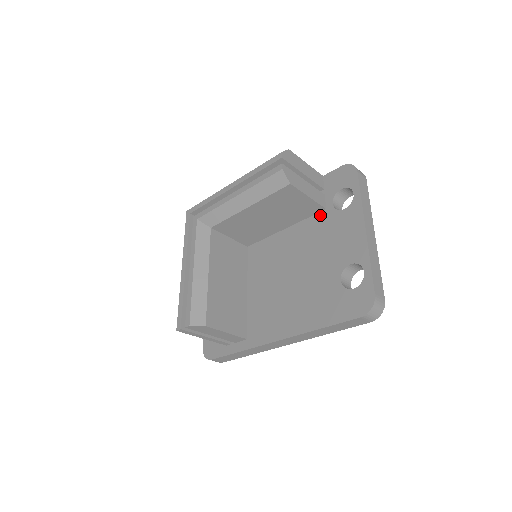
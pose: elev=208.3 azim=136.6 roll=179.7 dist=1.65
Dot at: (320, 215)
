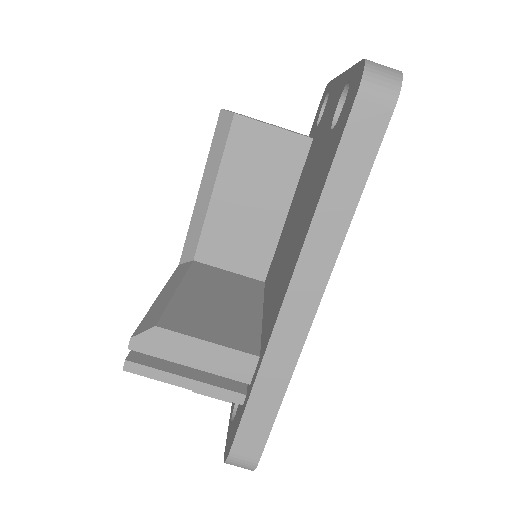
Dot at: (309, 150)
